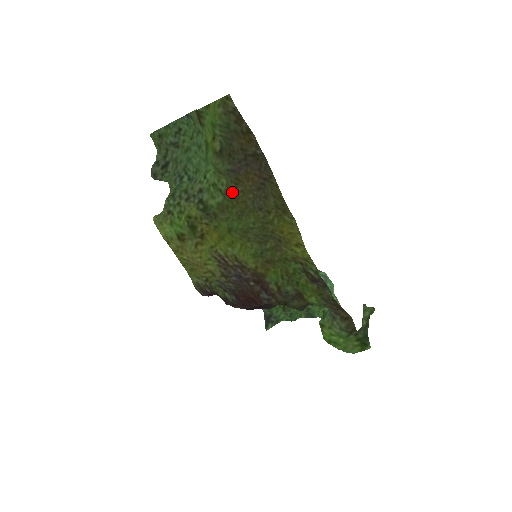
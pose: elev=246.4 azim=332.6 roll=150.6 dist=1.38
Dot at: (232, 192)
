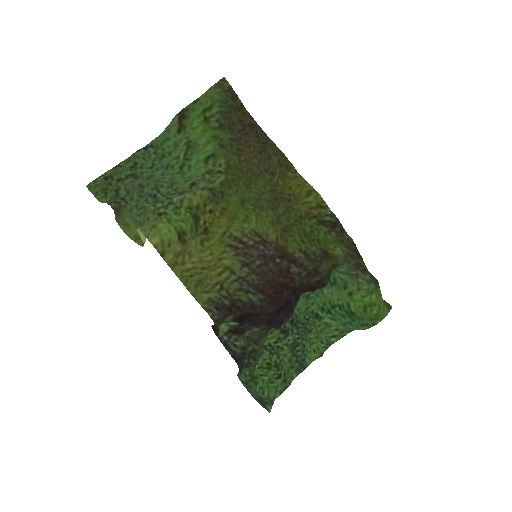
Dot at: (235, 165)
